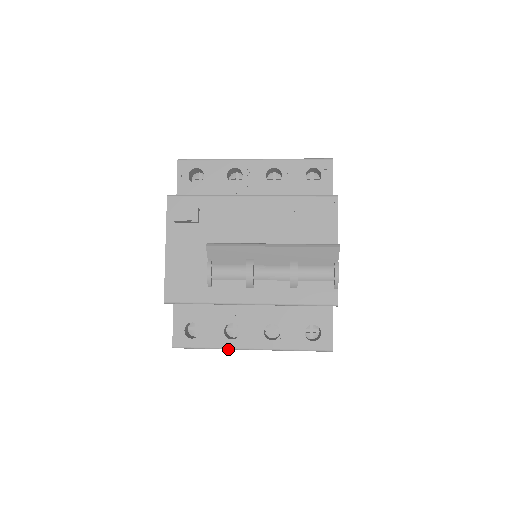
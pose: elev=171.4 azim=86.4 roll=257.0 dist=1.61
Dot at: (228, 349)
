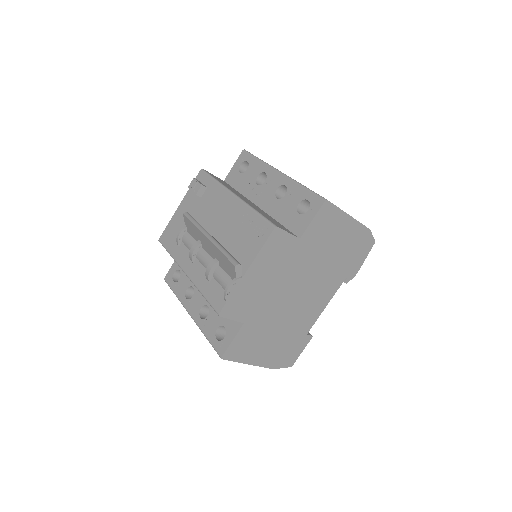
Dot at: (182, 303)
